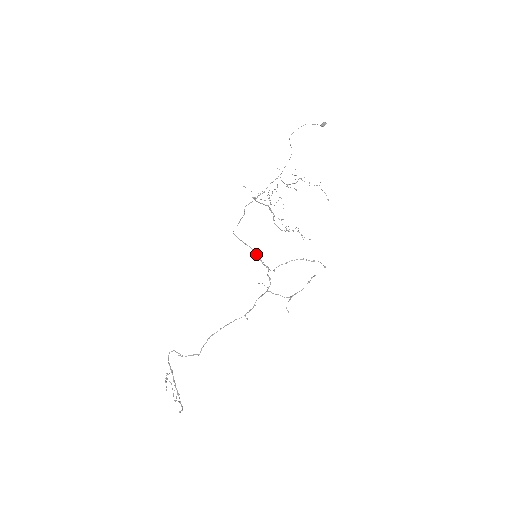
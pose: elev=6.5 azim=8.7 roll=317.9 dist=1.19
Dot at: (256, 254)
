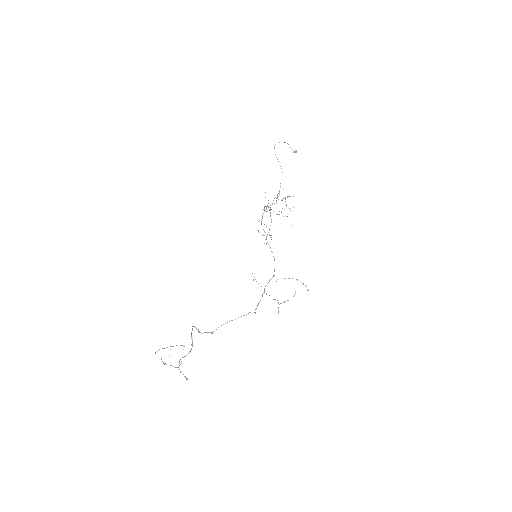
Dot at: occluded
